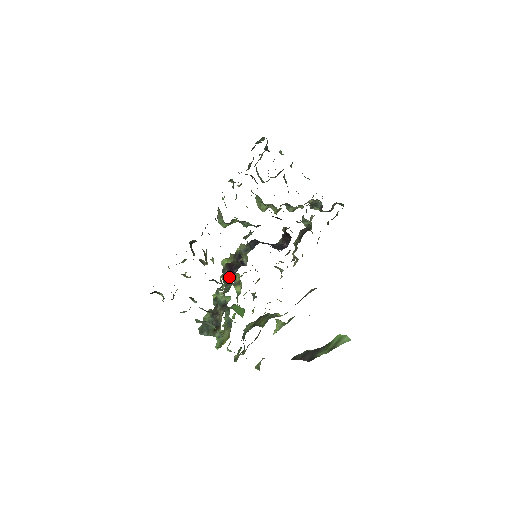
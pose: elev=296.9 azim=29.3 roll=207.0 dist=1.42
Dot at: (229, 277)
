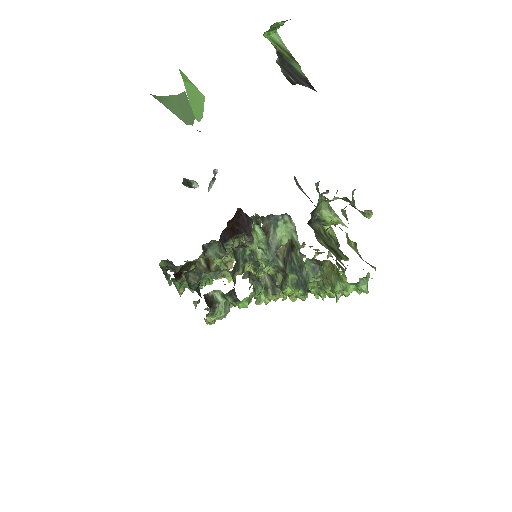
Dot at: (265, 278)
